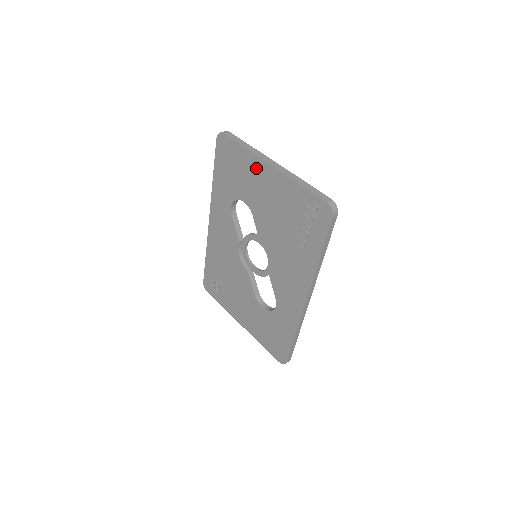
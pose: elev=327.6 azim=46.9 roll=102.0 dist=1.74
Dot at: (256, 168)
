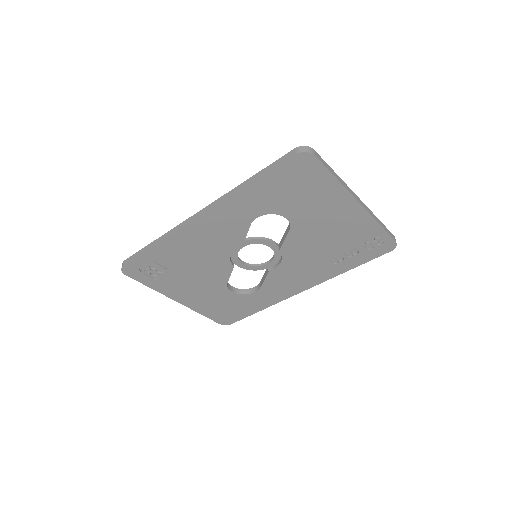
Dot at: (336, 200)
